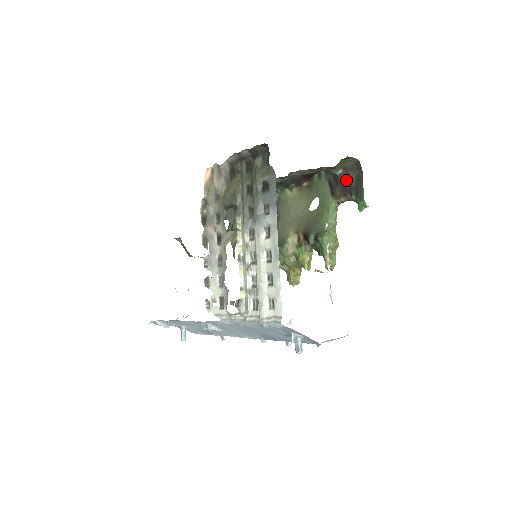
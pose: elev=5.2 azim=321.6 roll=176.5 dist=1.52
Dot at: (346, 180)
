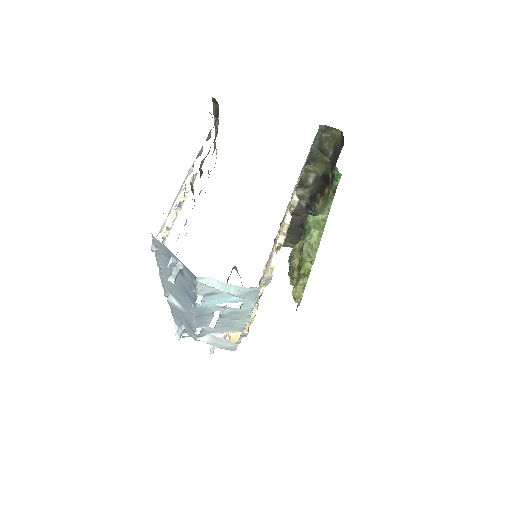
Dot at: (335, 159)
